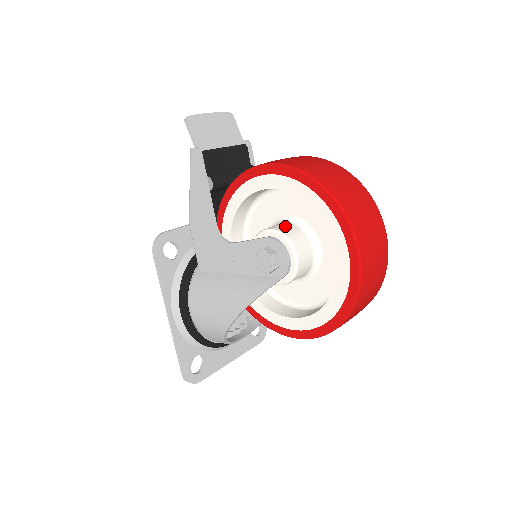
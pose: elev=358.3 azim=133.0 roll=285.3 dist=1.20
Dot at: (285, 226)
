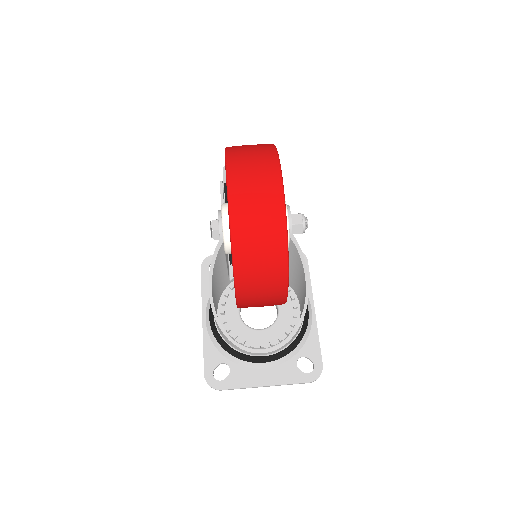
Dot at: occluded
